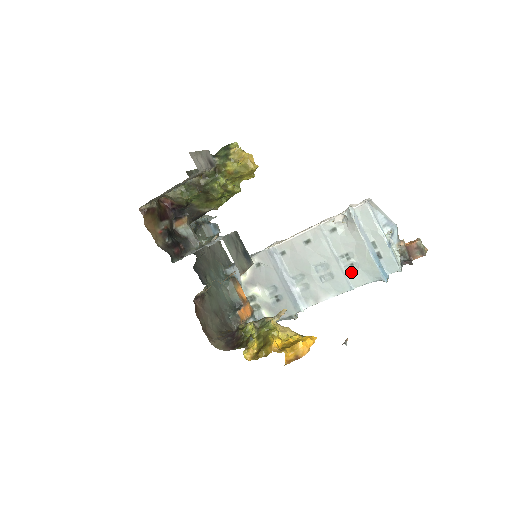
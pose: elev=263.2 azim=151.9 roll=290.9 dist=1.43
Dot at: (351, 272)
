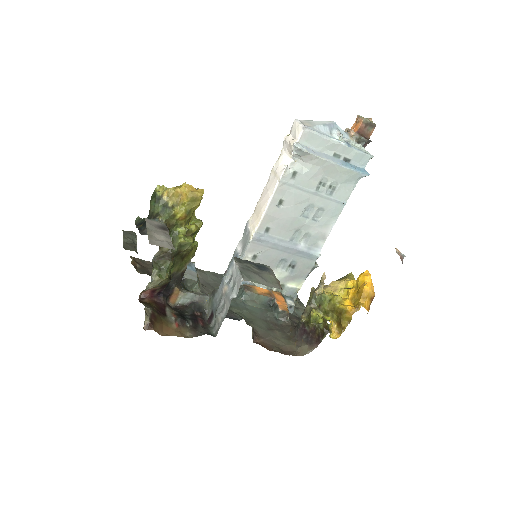
Dot at: (334, 193)
